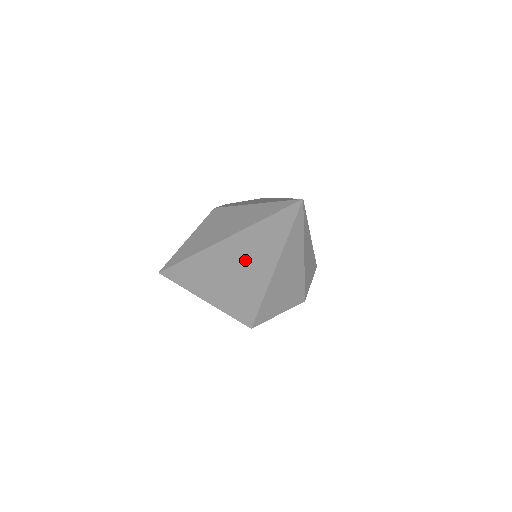
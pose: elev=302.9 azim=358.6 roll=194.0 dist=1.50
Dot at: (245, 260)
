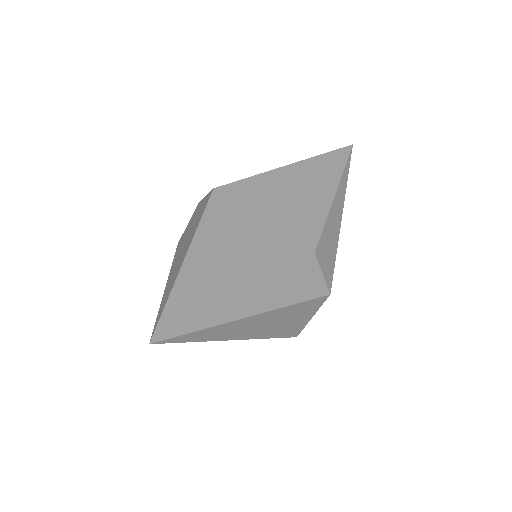
Dot at: occluded
